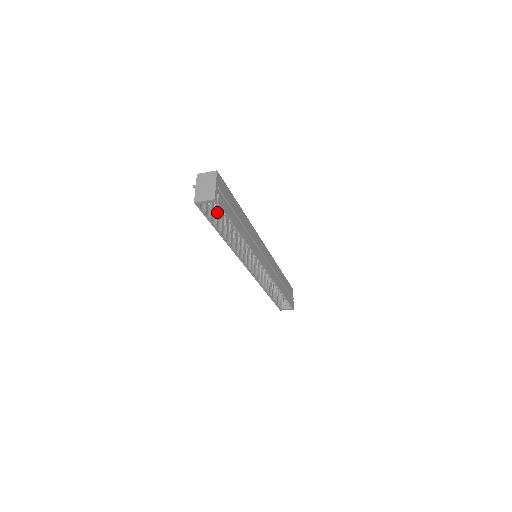
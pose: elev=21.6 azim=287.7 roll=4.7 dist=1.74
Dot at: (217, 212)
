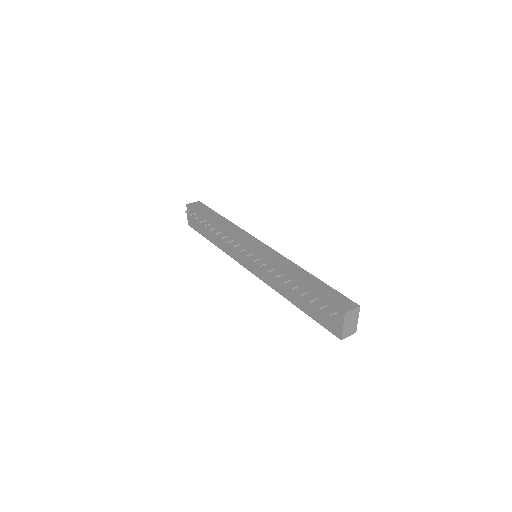
Dot at: occluded
